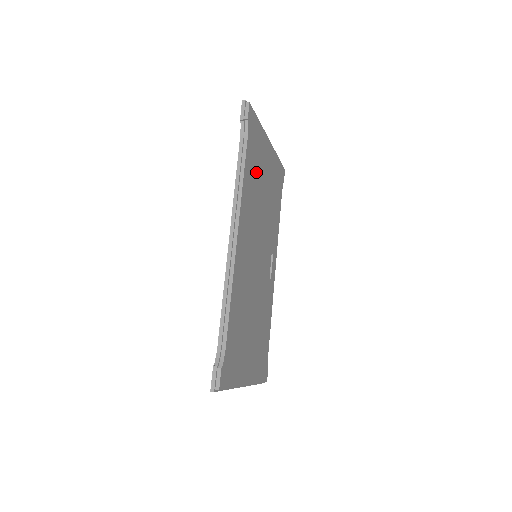
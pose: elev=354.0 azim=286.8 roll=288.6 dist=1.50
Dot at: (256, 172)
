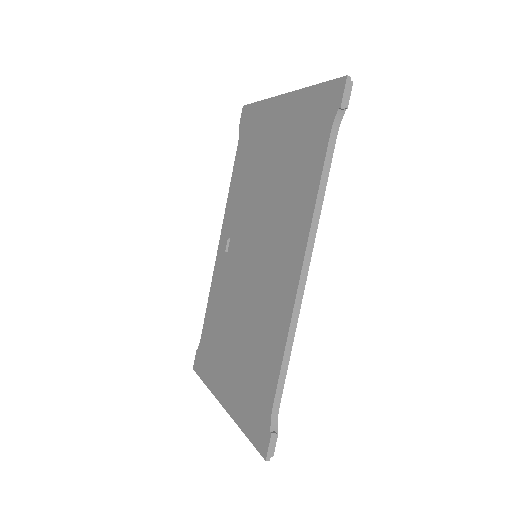
Dot at: occluded
